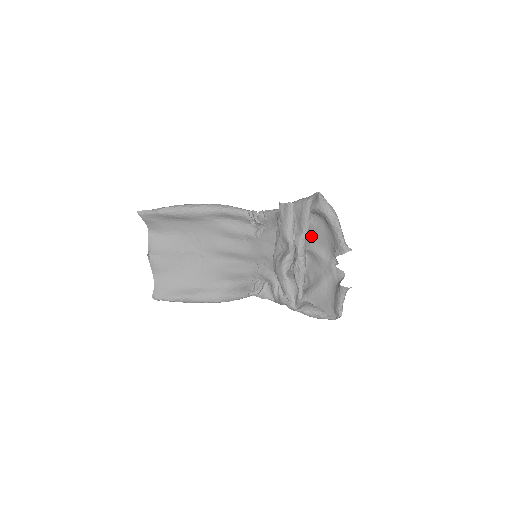
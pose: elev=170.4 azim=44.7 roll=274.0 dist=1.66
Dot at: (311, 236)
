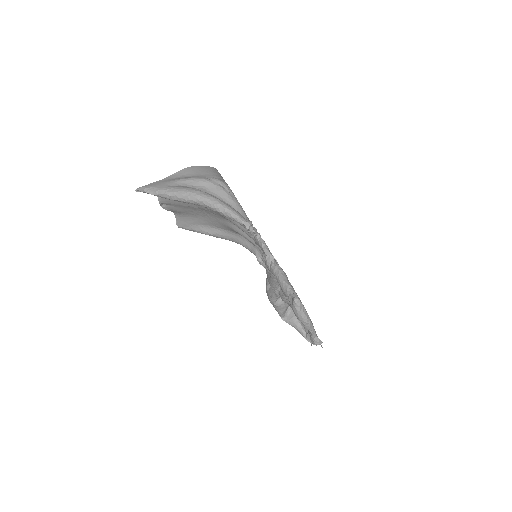
Dot at: occluded
